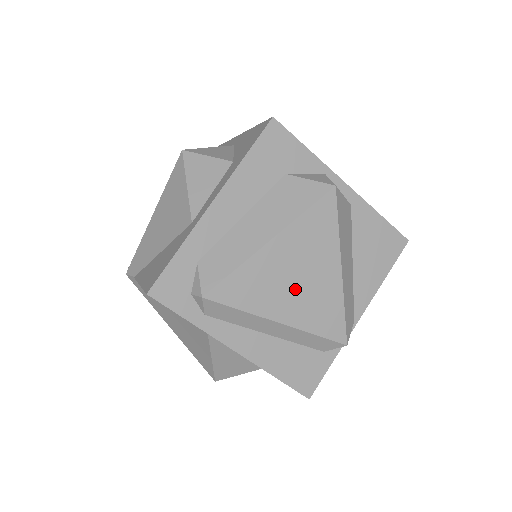
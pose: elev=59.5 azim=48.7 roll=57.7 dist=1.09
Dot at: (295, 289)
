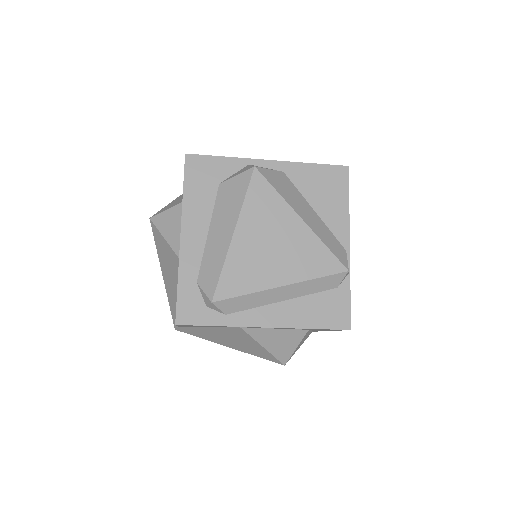
Dot at: (276, 255)
